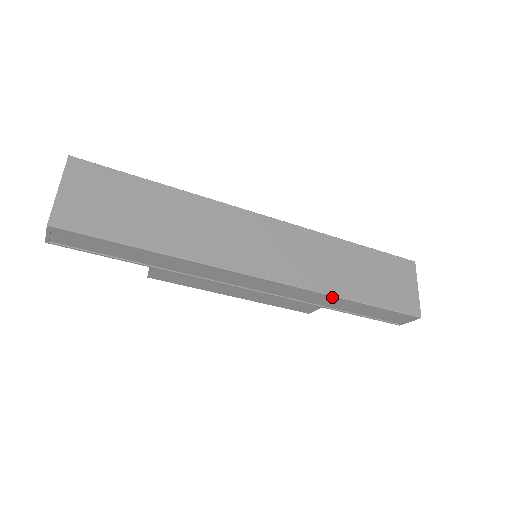
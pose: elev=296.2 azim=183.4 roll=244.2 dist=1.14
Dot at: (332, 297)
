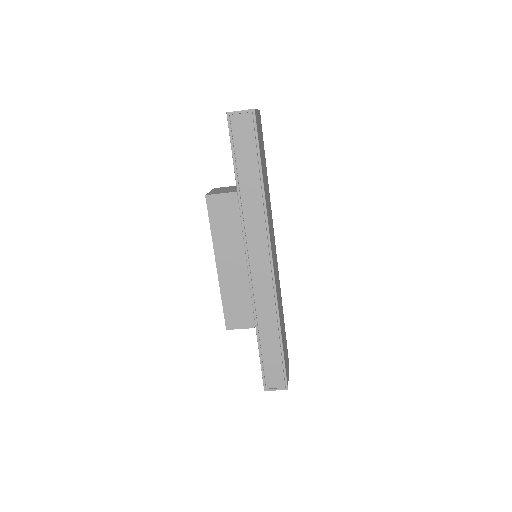
Dot at: (276, 316)
